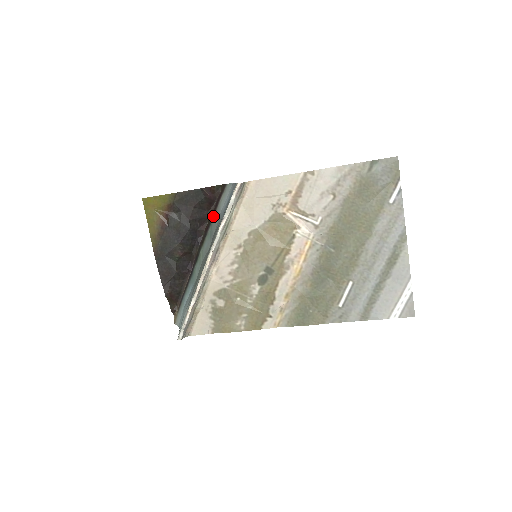
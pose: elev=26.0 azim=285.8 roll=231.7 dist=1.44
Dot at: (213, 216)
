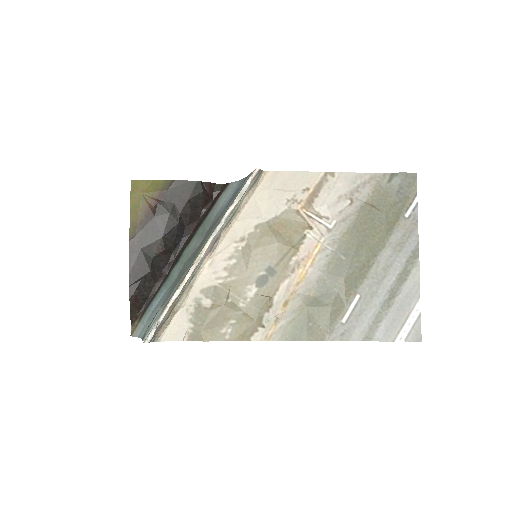
Dot at: (207, 214)
